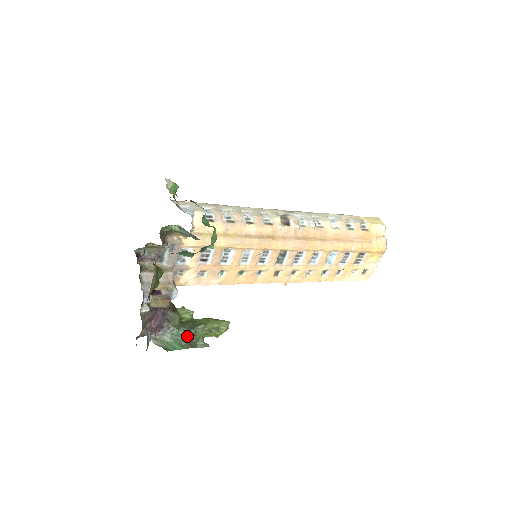
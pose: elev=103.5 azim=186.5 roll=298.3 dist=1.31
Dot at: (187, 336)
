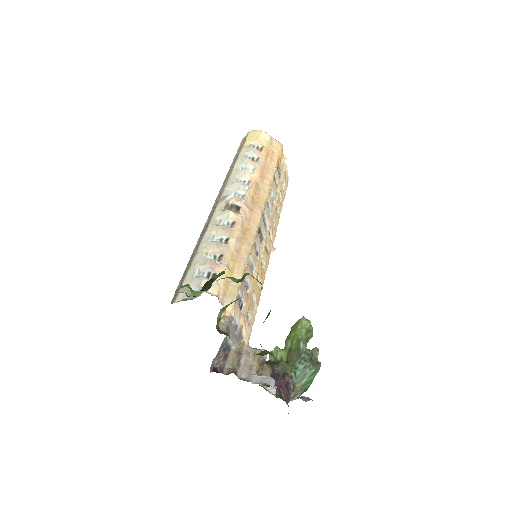
Dot at: (307, 363)
